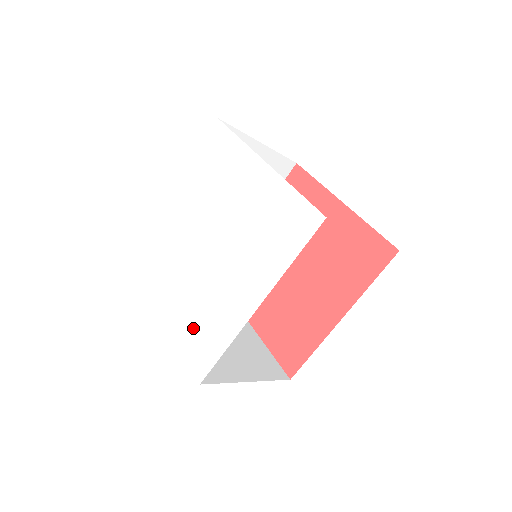
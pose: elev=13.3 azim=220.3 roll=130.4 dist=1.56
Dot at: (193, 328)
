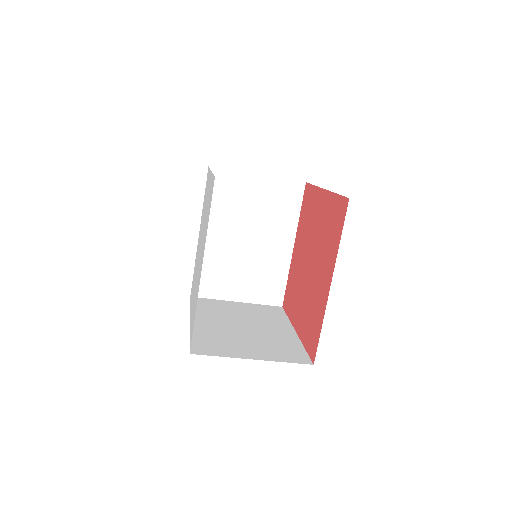
Dot at: (192, 315)
